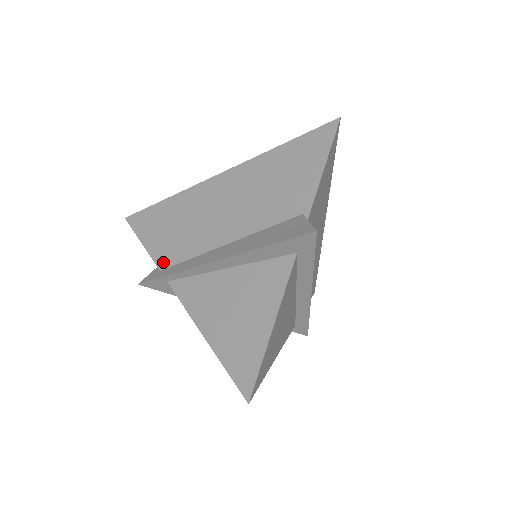
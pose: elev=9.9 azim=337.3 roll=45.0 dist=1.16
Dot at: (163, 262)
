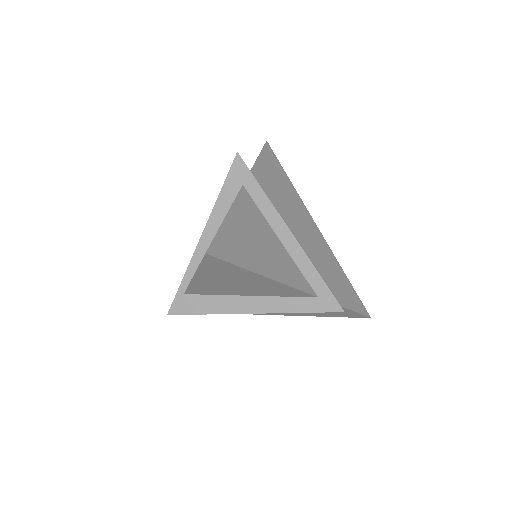
Dot at: occluded
